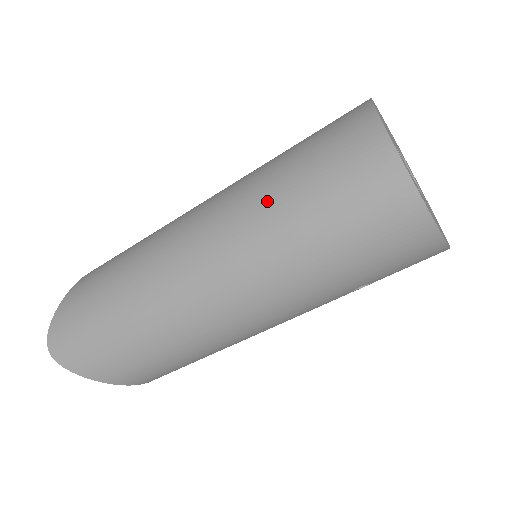
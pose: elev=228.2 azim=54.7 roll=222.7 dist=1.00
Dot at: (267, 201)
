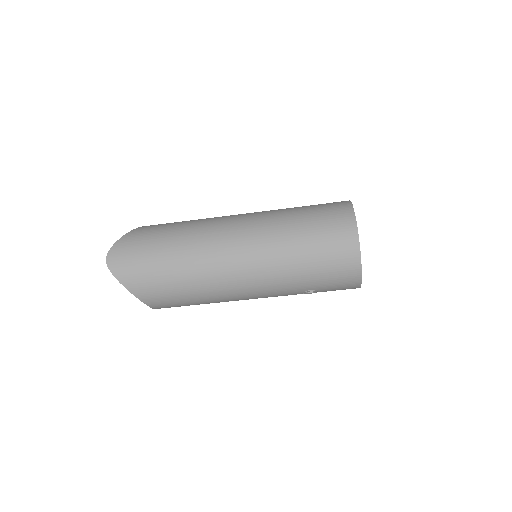
Dot at: (286, 225)
